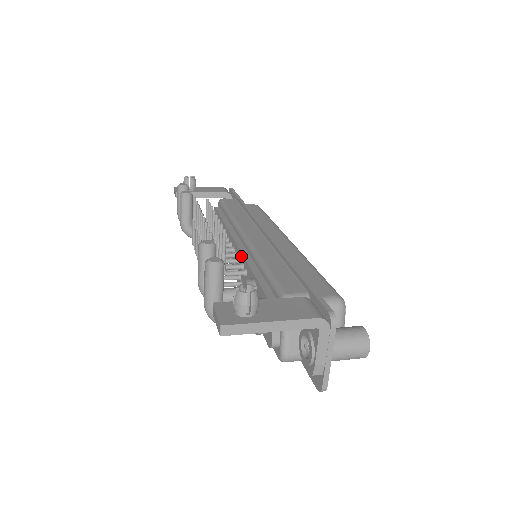
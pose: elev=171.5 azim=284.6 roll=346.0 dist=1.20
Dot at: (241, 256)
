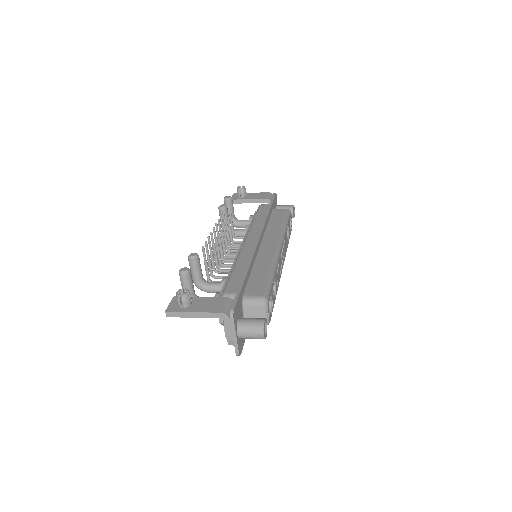
Dot at: (236, 258)
